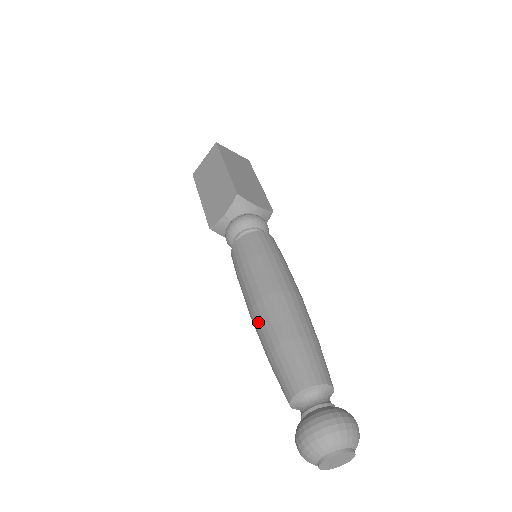
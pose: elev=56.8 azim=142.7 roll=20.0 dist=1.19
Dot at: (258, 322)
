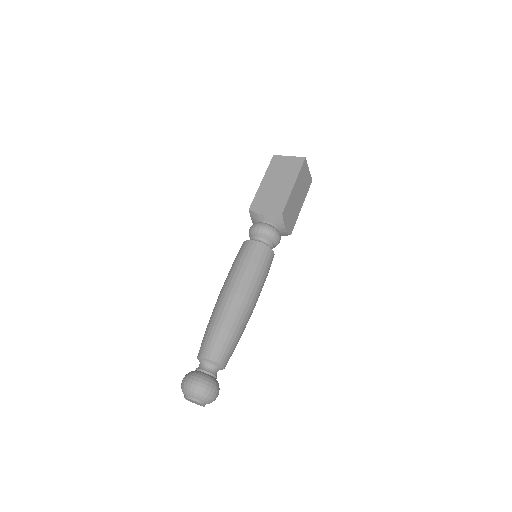
Dot at: occluded
